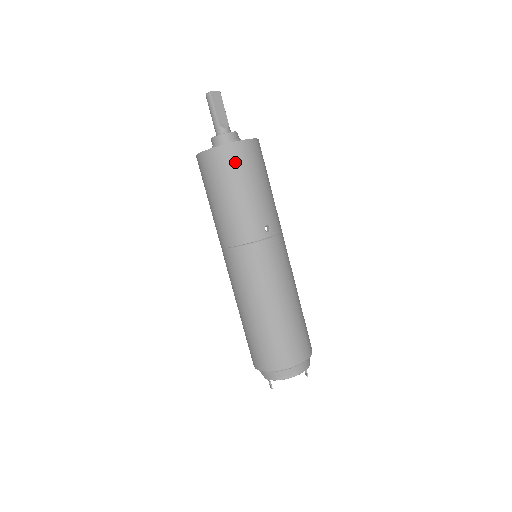
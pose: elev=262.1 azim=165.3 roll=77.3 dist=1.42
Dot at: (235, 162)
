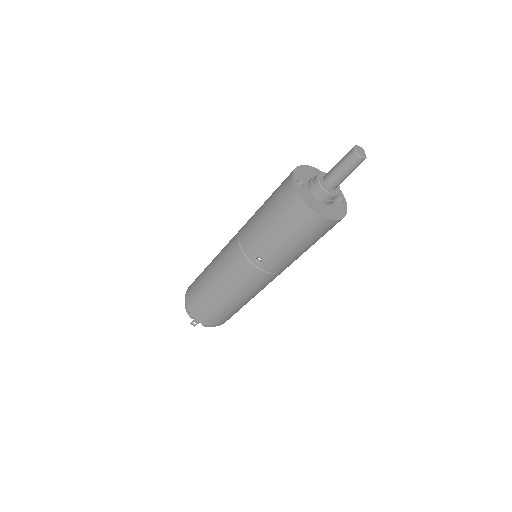
Dot at: occluded
